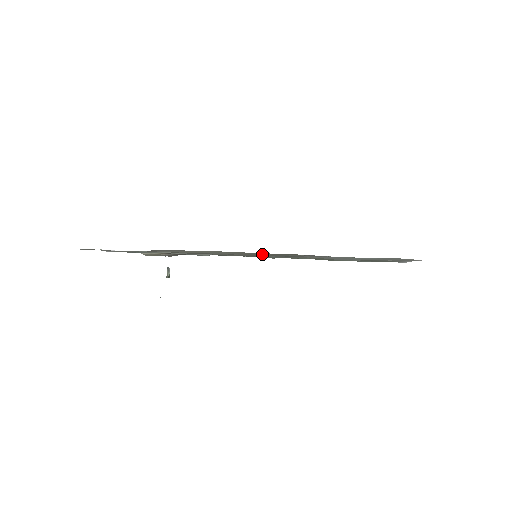
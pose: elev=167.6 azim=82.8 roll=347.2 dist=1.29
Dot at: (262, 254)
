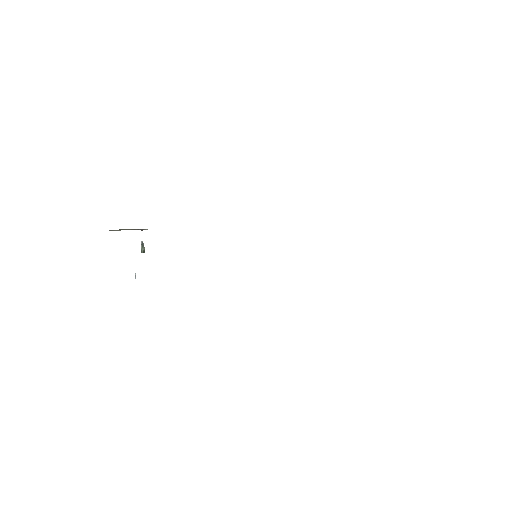
Dot at: occluded
